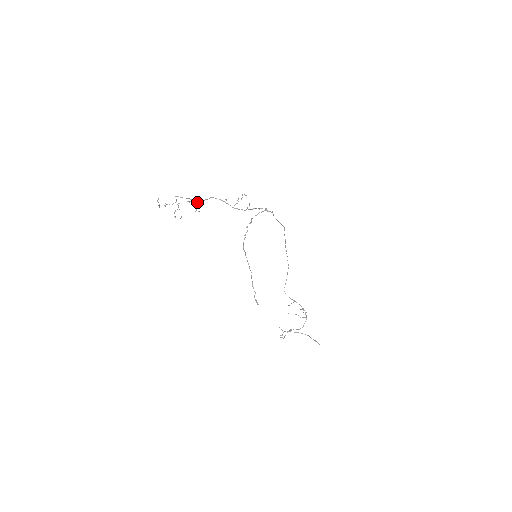
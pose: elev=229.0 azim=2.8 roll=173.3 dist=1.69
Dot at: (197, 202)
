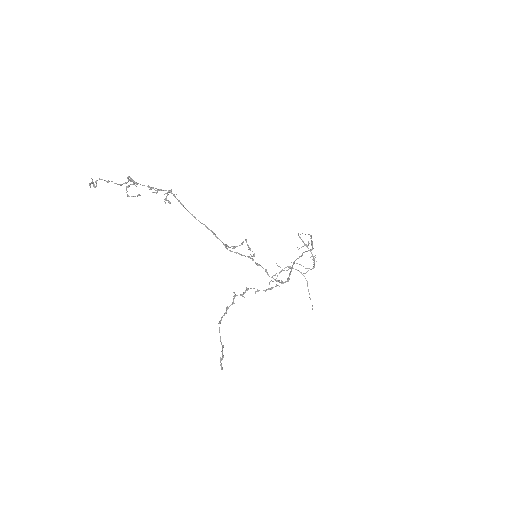
Dot at: (168, 191)
